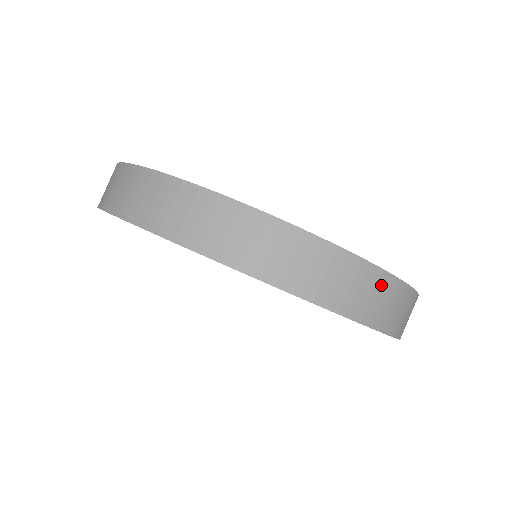
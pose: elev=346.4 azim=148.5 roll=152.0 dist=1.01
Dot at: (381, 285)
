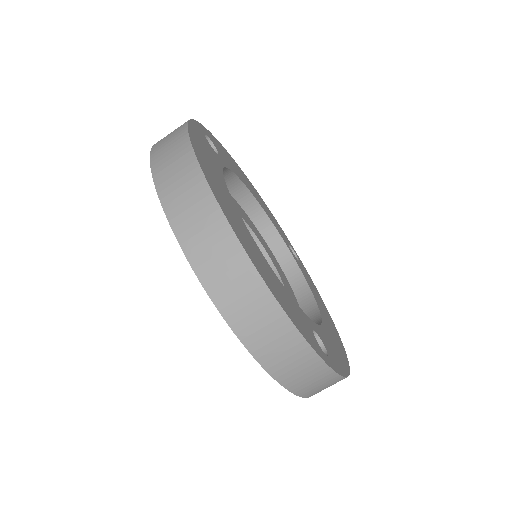
Dot at: (212, 221)
